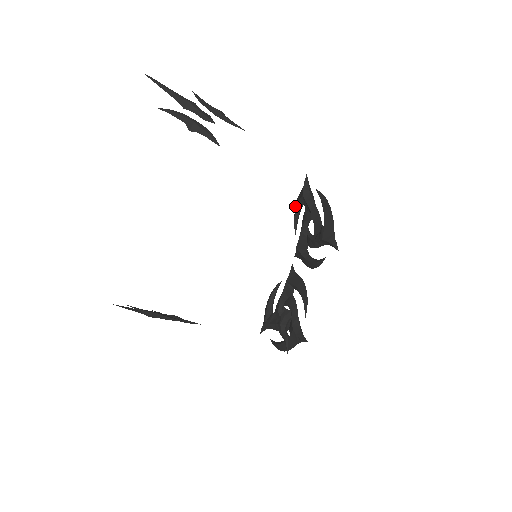
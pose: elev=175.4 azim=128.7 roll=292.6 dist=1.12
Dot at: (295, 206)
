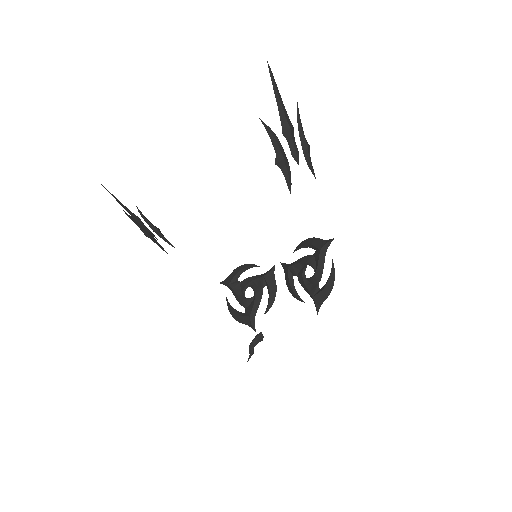
Dot at: (307, 239)
